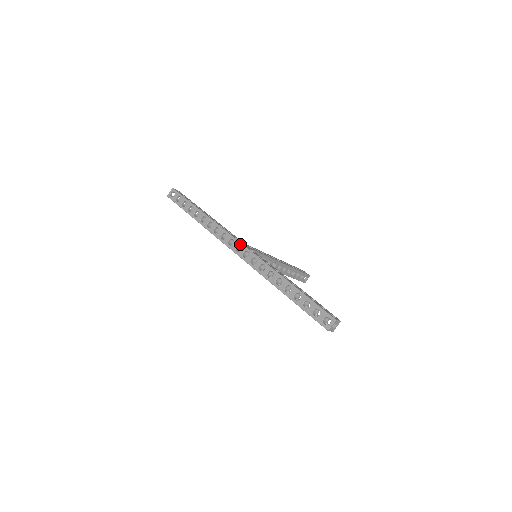
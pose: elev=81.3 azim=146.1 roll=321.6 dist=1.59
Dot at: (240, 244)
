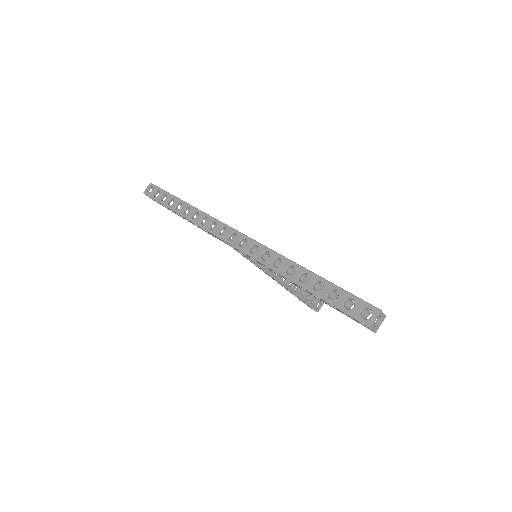
Dot at: (235, 231)
